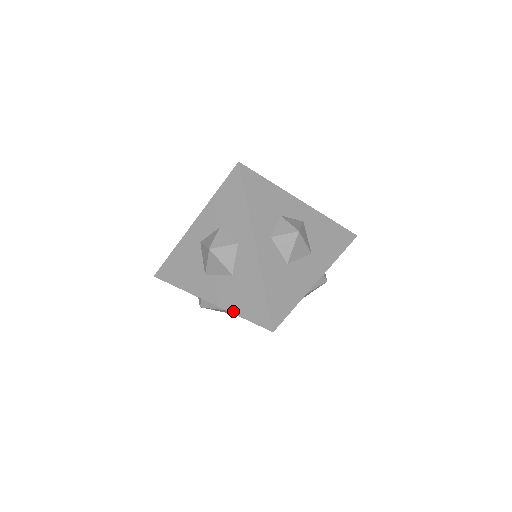
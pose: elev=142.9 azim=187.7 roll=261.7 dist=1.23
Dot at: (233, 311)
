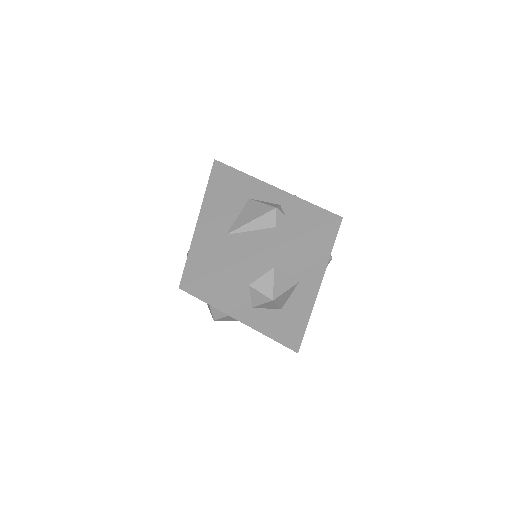
Dot at: occluded
